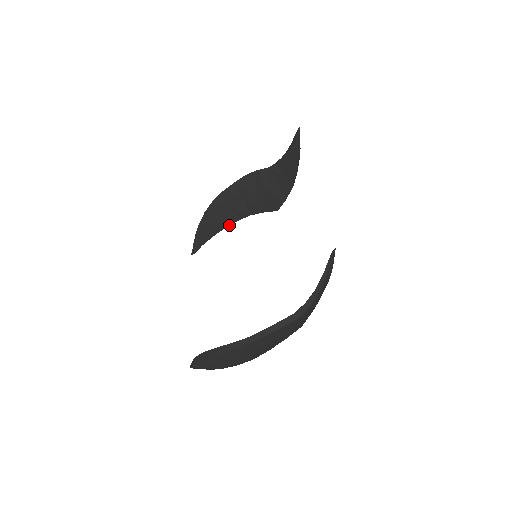
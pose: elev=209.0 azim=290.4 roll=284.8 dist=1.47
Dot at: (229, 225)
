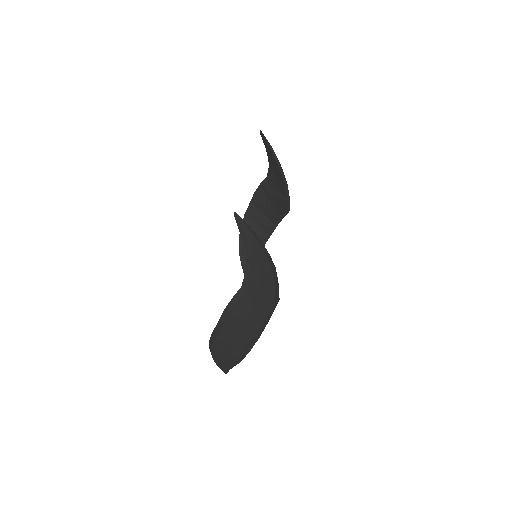
Dot at: occluded
